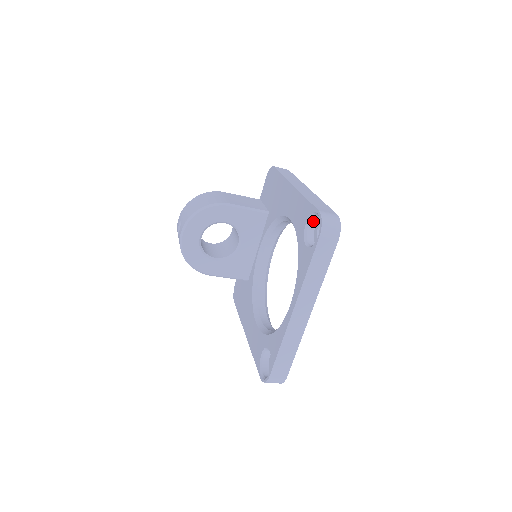
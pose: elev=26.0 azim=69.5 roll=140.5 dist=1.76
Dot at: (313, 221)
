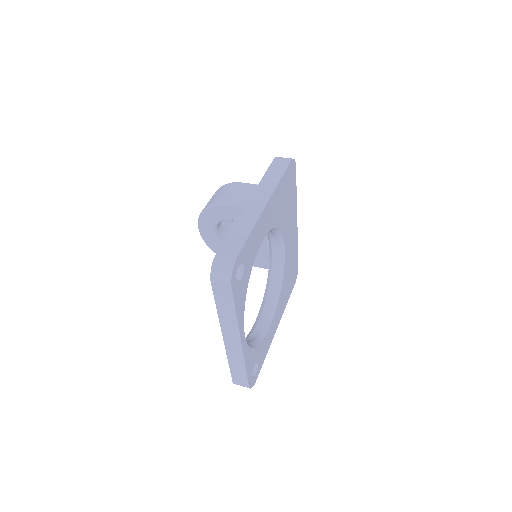
Dot at: occluded
